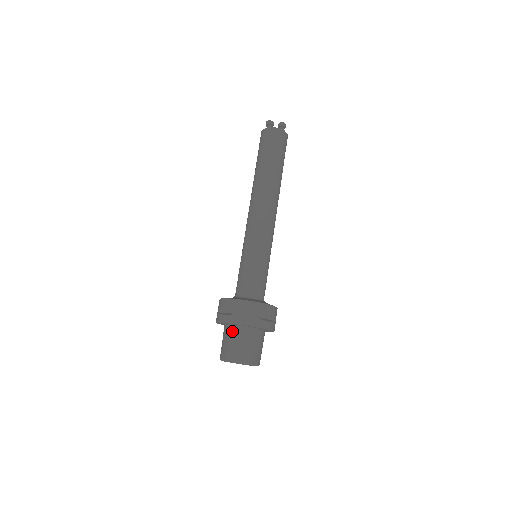
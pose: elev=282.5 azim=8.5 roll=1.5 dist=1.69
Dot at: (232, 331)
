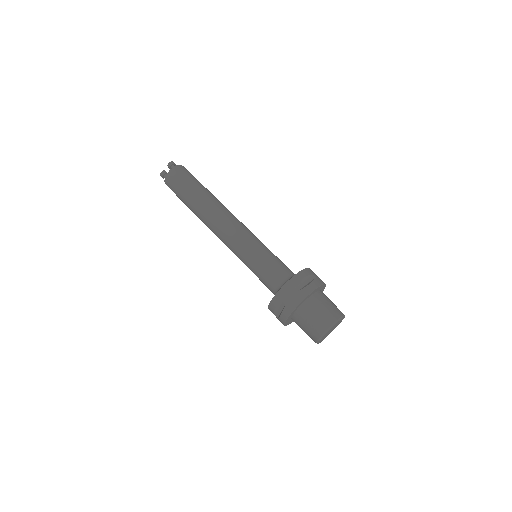
Dot at: (298, 318)
